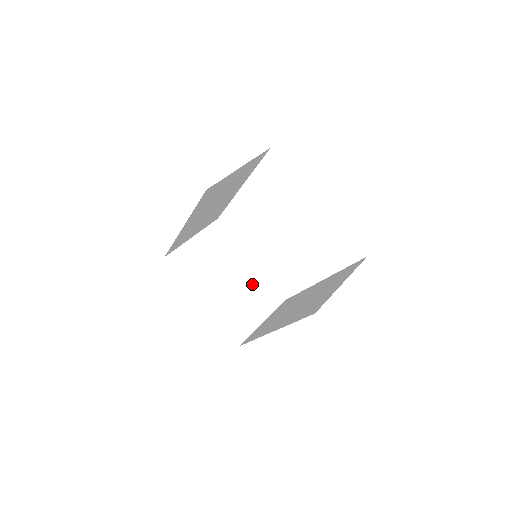
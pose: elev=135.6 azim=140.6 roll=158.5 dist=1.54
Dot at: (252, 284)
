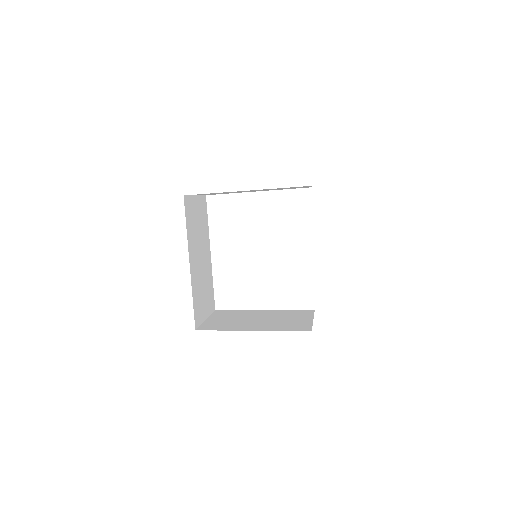
Dot at: (279, 315)
